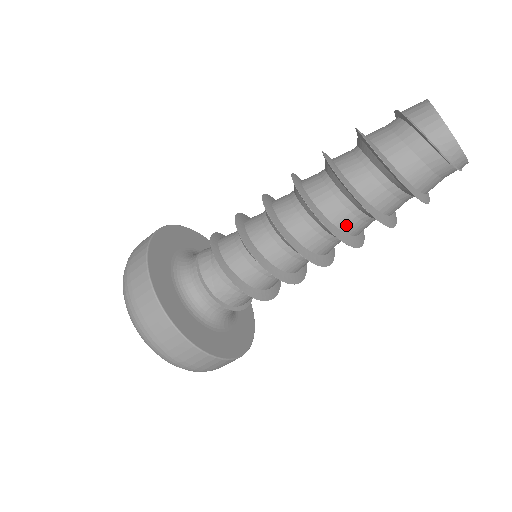
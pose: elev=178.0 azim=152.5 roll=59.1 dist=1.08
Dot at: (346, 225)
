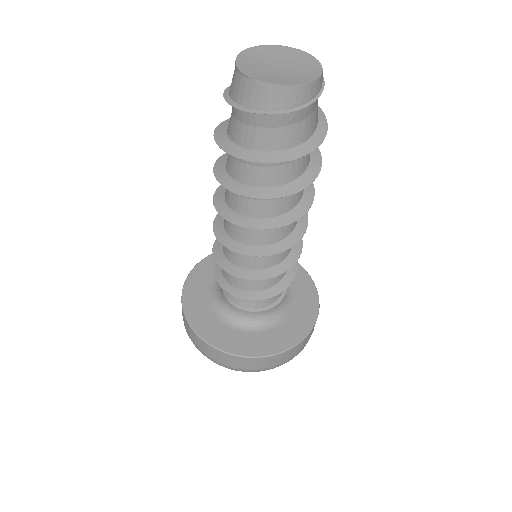
Dot at: (297, 198)
